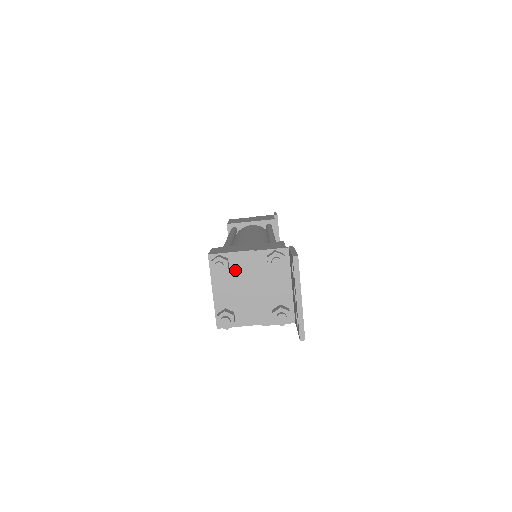
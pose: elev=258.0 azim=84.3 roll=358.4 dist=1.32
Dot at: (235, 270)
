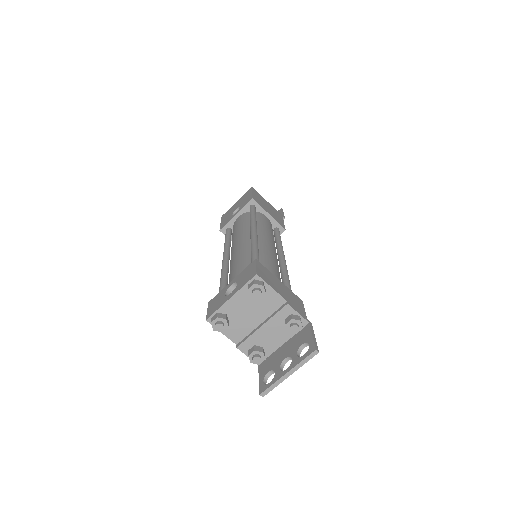
Dot at: (261, 300)
